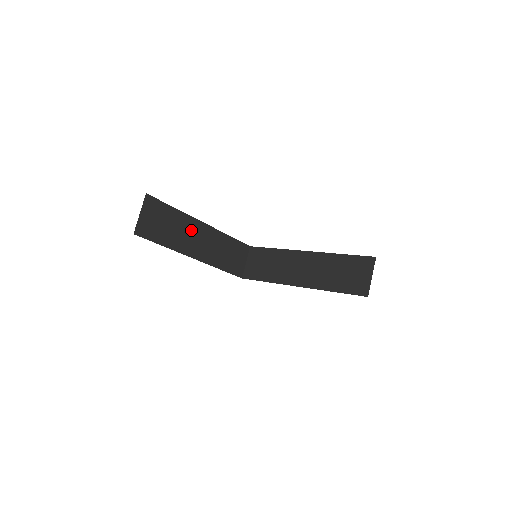
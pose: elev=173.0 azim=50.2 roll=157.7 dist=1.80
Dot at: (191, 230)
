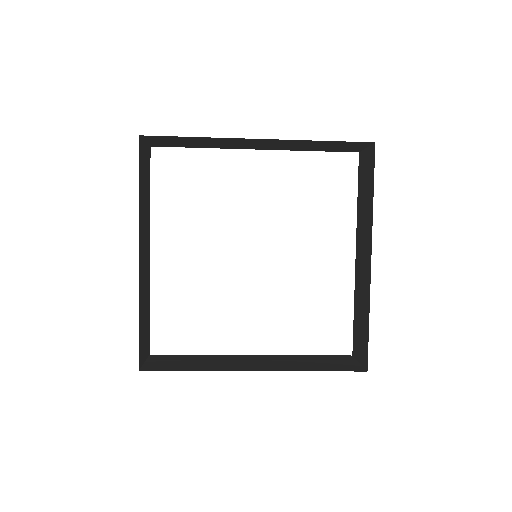
Dot at: (146, 232)
